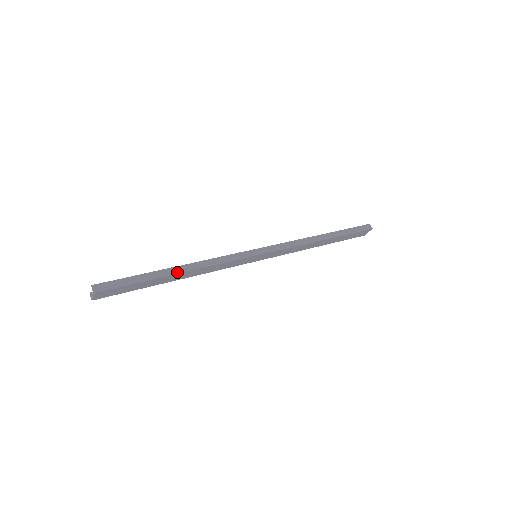
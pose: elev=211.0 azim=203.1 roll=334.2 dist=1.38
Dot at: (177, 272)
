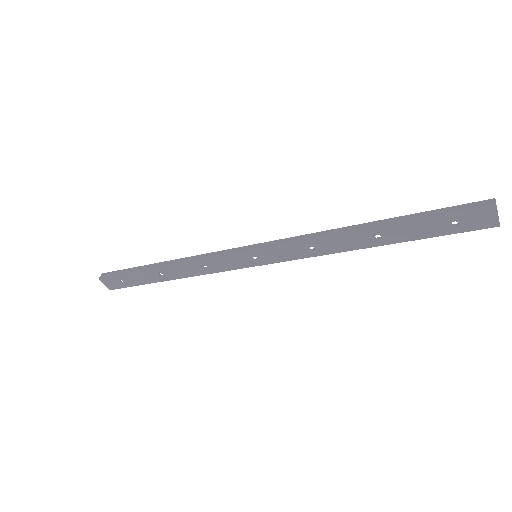
Dot at: (160, 266)
